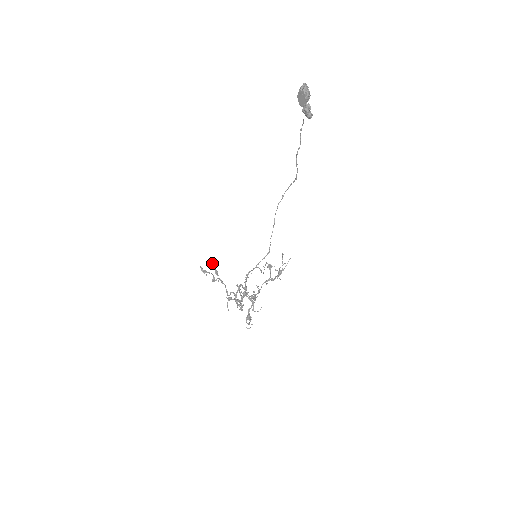
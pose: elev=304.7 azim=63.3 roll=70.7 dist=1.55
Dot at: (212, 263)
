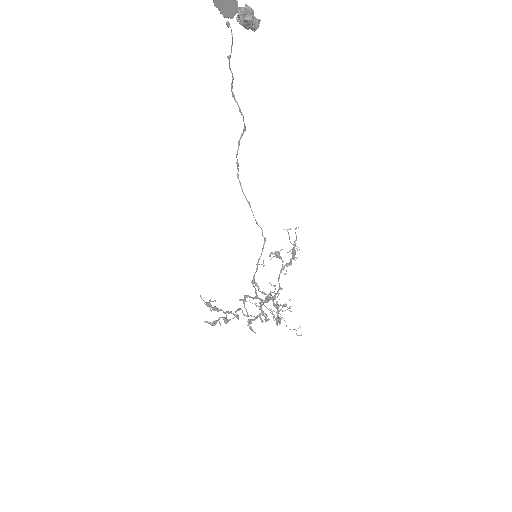
Dot at: occluded
